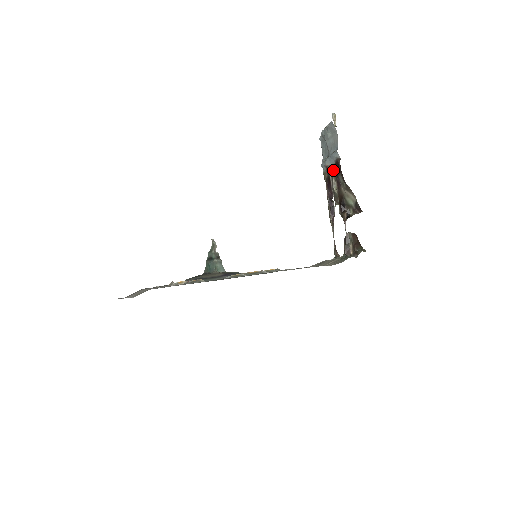
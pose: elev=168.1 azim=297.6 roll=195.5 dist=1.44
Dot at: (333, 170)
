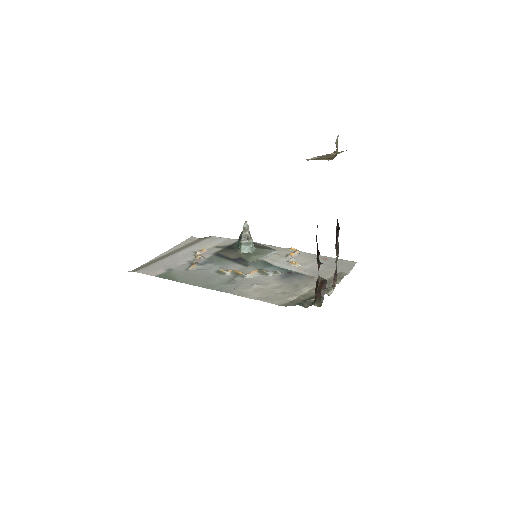
Dot at: occluded
